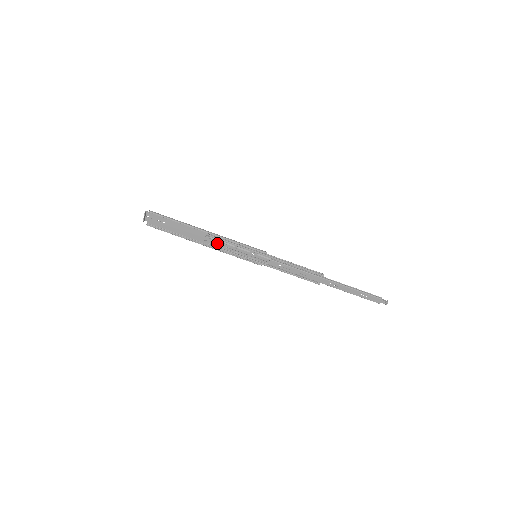
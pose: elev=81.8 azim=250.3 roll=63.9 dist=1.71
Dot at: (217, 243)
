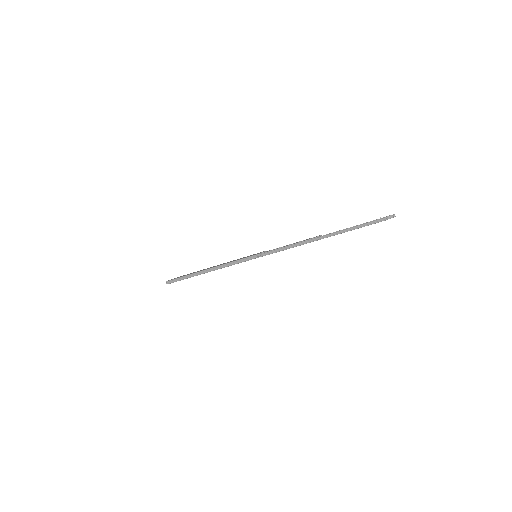
Dot at: occluded
